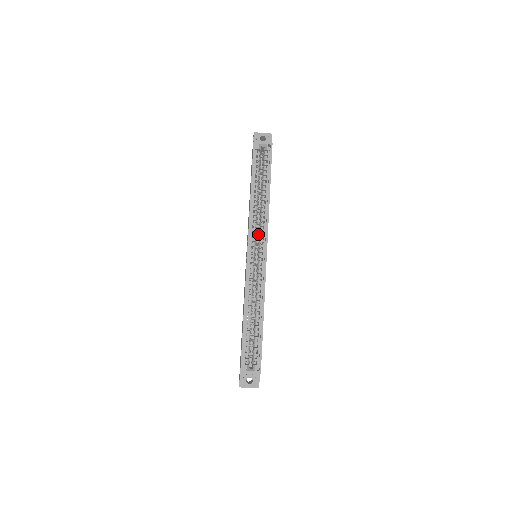
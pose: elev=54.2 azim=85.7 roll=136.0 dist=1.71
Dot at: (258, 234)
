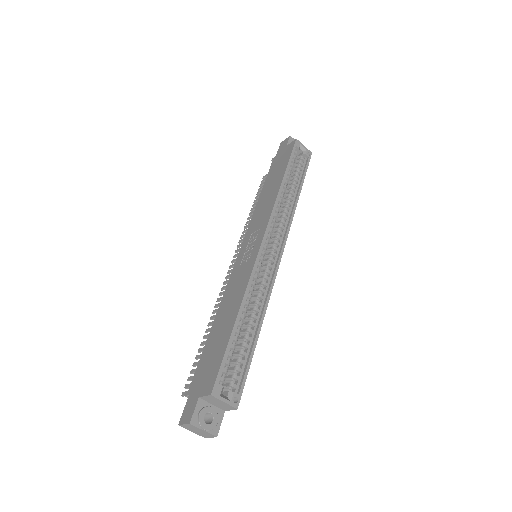
Dot at: (274, 229)
